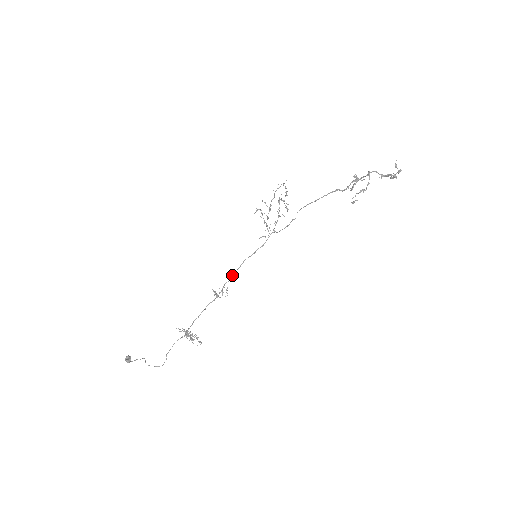
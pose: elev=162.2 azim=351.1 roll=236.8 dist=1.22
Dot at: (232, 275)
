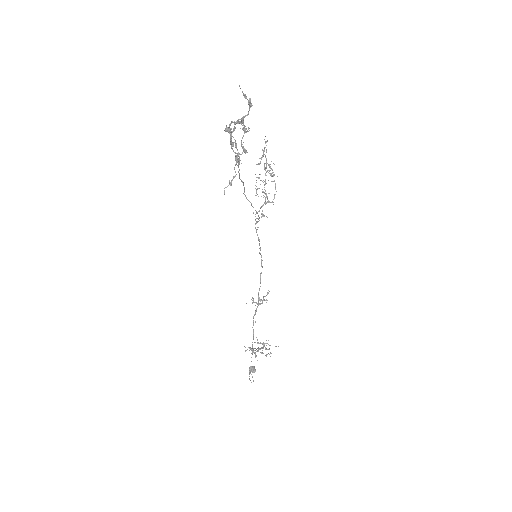
Dot at: (260, 279)
